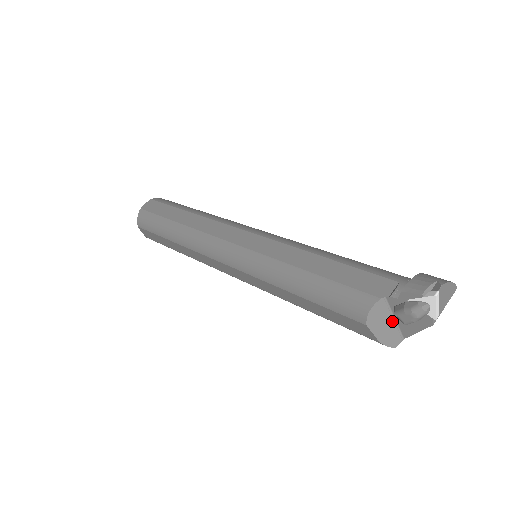
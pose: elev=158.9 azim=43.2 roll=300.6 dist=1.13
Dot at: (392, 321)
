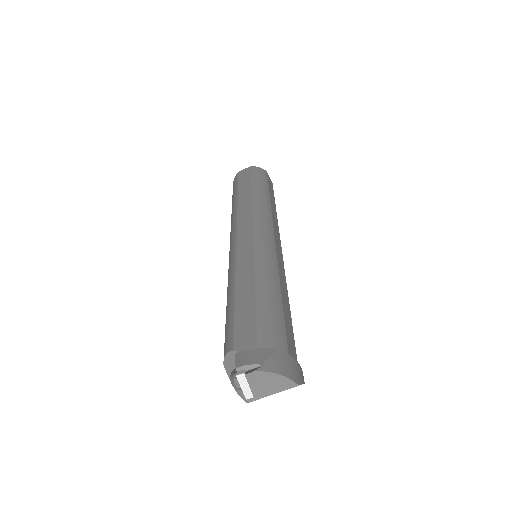
Dot at: occluded
